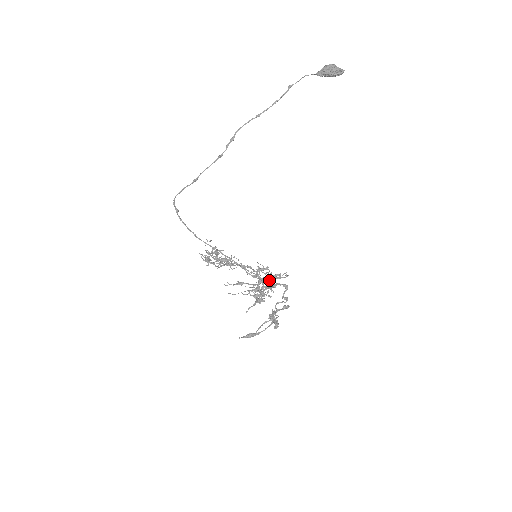
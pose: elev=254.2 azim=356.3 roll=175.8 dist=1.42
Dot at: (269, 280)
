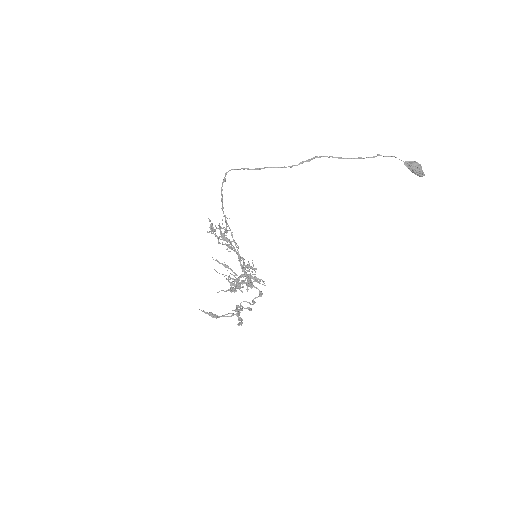
Dot at: (250, 279)
